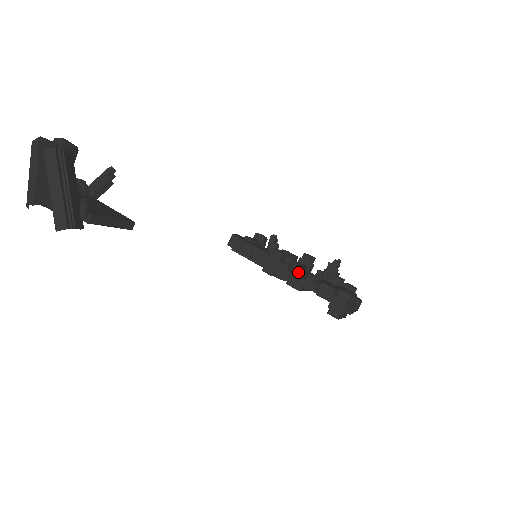
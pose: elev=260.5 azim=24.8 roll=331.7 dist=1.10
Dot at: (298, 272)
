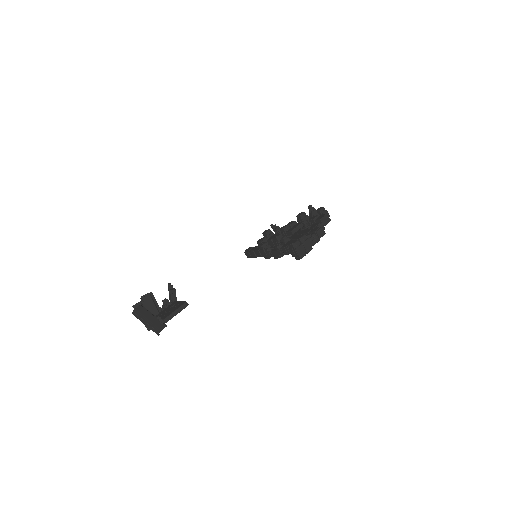
Dot at: (283, 242)
